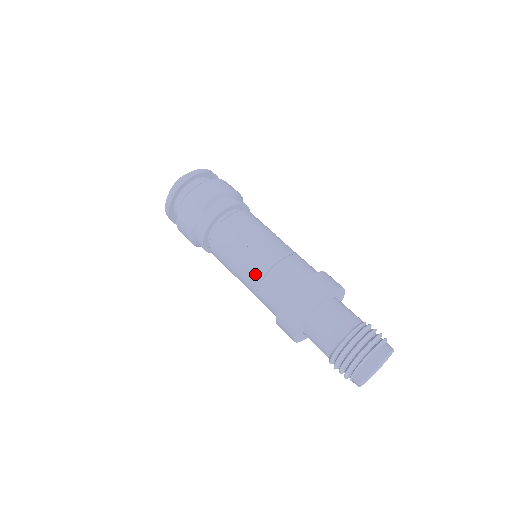
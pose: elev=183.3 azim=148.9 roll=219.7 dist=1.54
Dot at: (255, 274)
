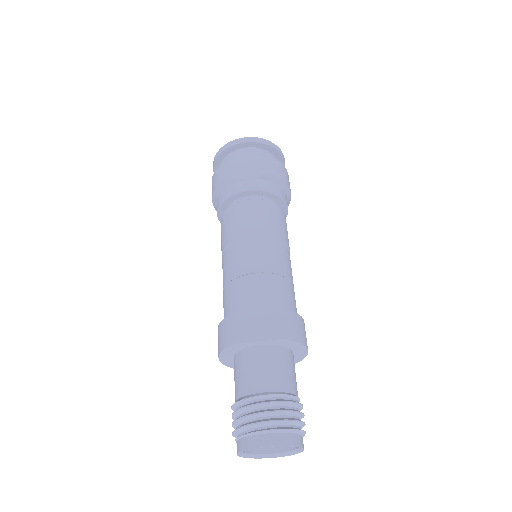
Dot at: (250, 263)
